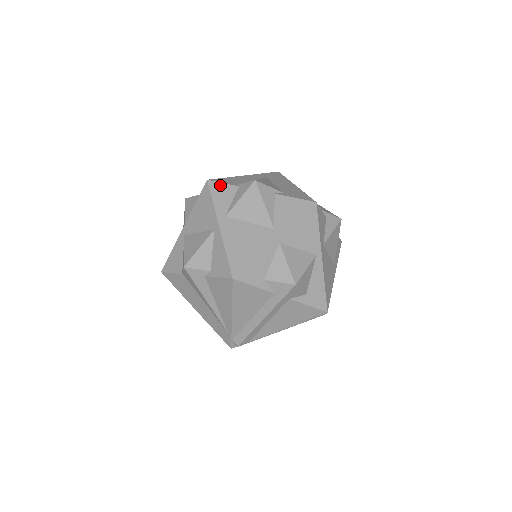
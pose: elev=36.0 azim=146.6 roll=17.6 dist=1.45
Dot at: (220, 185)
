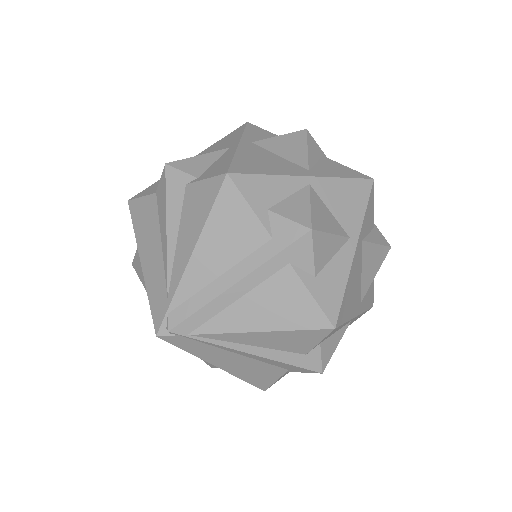
Dot at: (260, 129)
